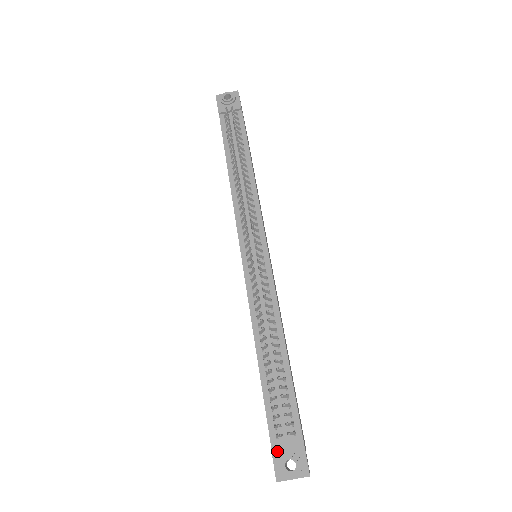
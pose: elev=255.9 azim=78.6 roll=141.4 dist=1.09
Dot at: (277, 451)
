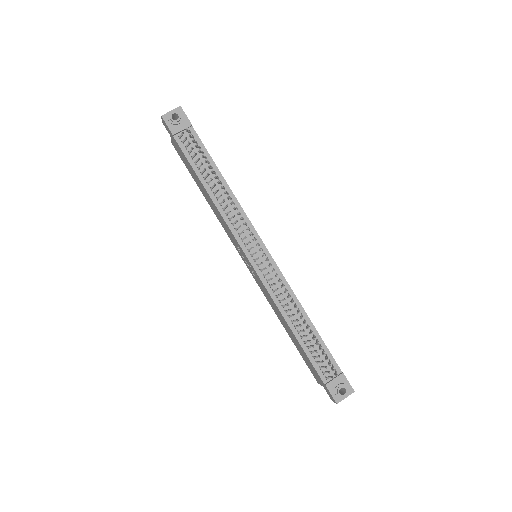
Dot at: (331, 387)
